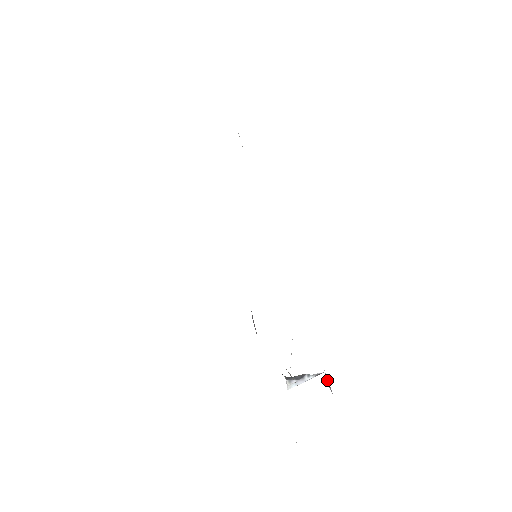
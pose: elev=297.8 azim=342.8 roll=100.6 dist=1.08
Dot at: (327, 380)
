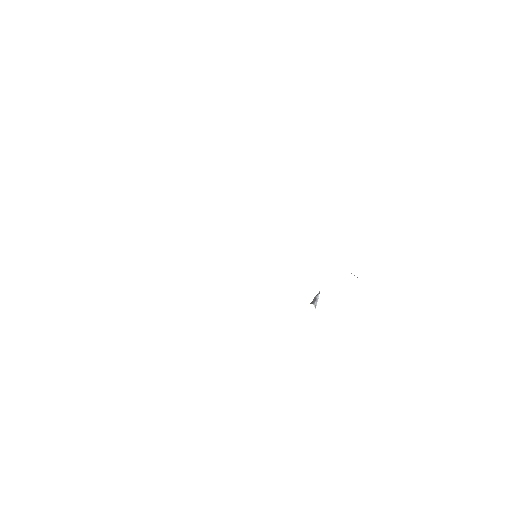
Dot at: (354, 275)
